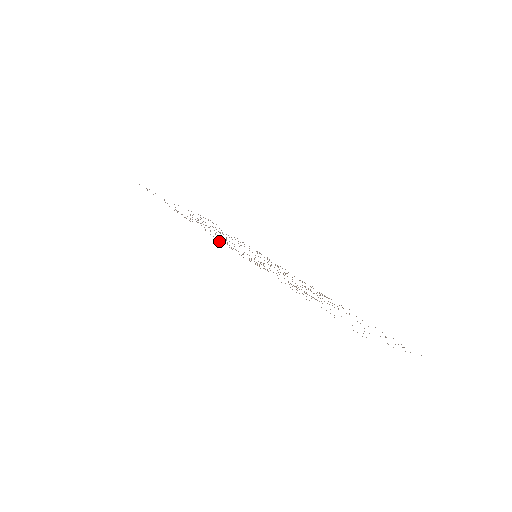
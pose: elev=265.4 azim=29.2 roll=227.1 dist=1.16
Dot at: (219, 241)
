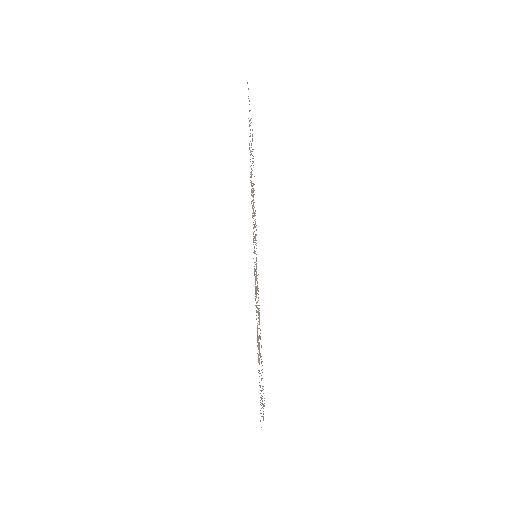
Dot at: occluded
